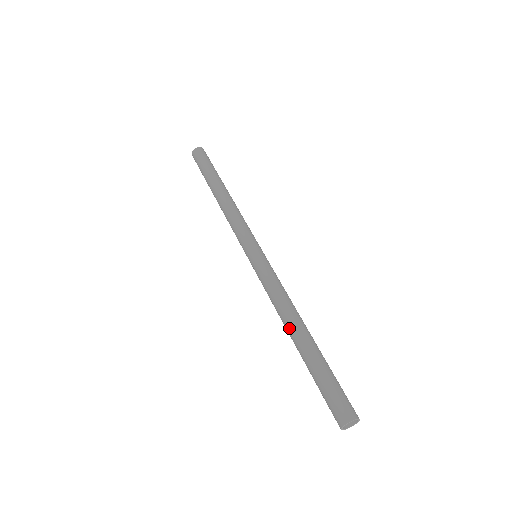
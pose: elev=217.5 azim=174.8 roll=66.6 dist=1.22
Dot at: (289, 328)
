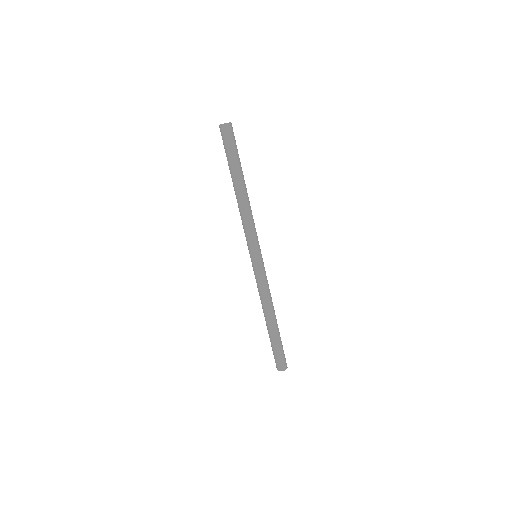
Dot at: (264, 316)
